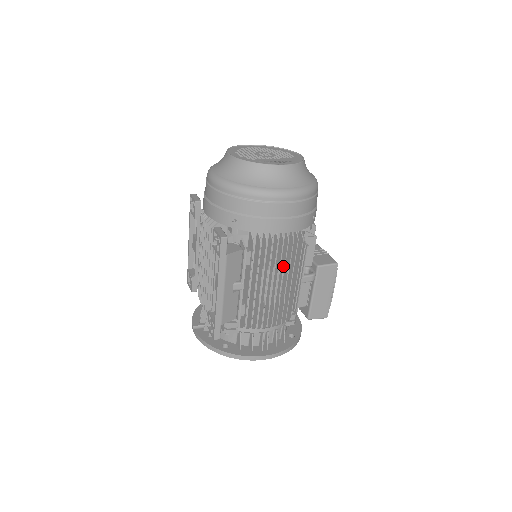
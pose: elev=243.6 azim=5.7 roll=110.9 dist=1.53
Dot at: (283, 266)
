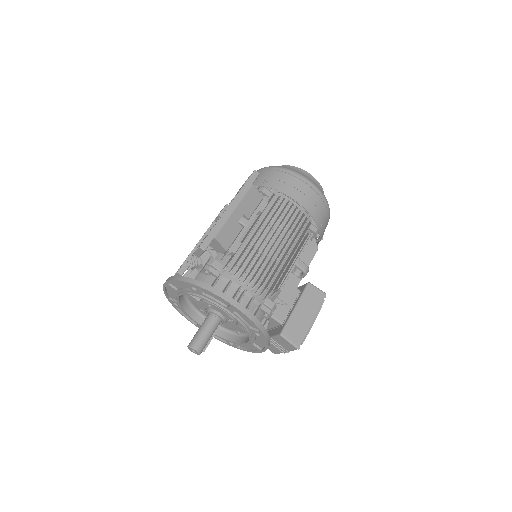
Dot at: (288, 232)
